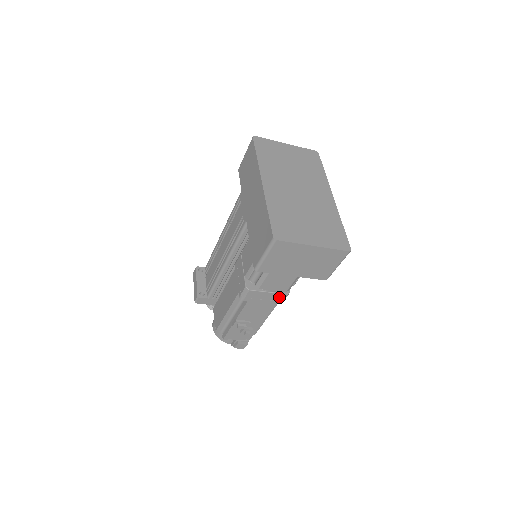
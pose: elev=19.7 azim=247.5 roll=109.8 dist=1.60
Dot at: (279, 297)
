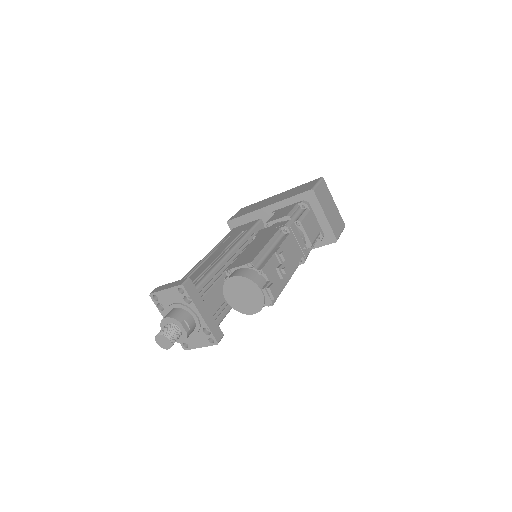
Dot at: (305, 250)
